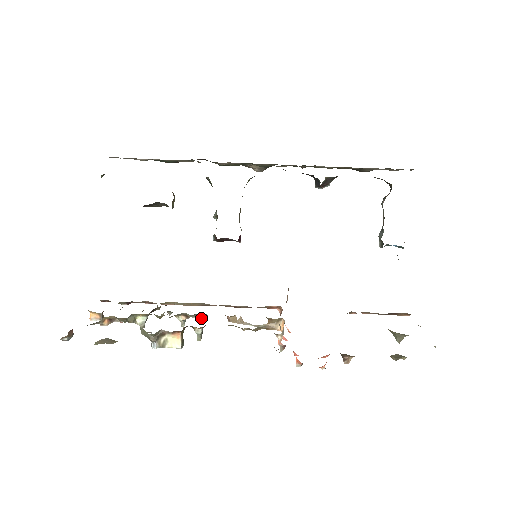
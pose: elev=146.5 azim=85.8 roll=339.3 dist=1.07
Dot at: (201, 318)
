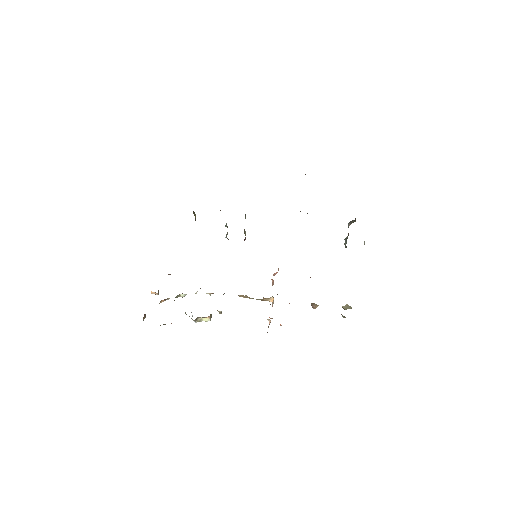
Dot at: occluded
